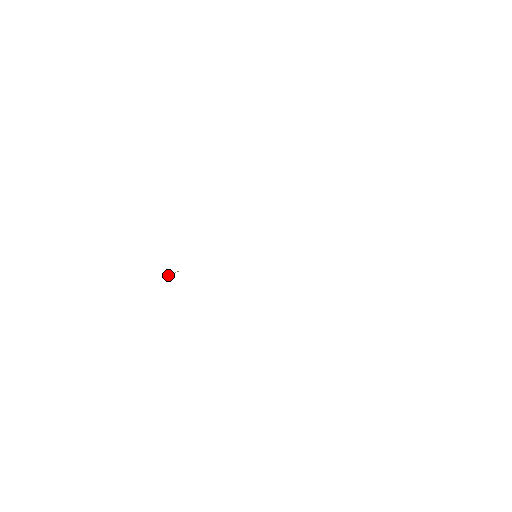
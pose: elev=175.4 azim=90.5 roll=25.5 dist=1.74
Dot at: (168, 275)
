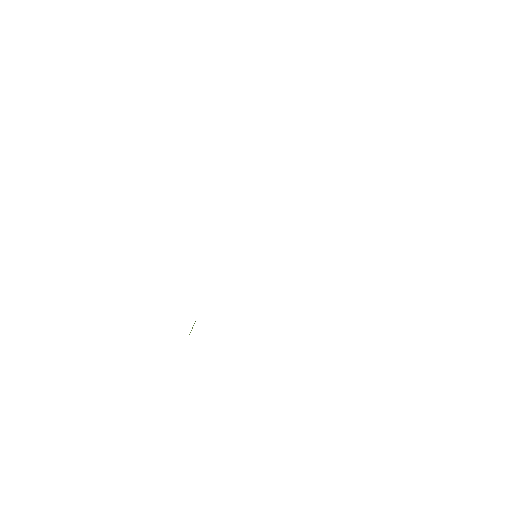
Dot at: occluded
